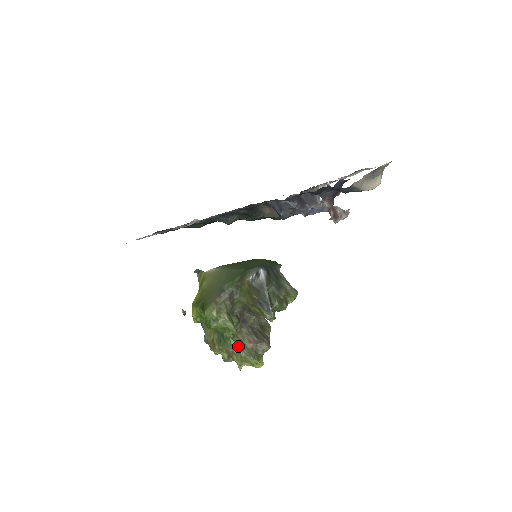
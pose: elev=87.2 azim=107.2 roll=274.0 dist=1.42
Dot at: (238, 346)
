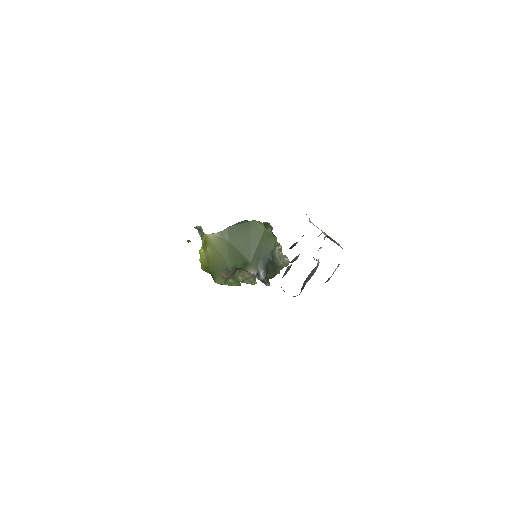
Dot at: (240, 281)
